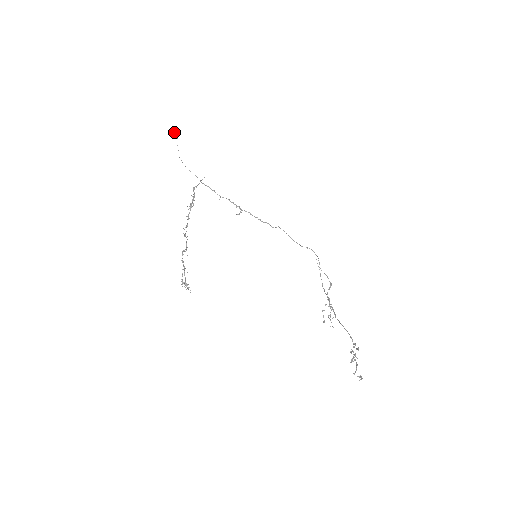
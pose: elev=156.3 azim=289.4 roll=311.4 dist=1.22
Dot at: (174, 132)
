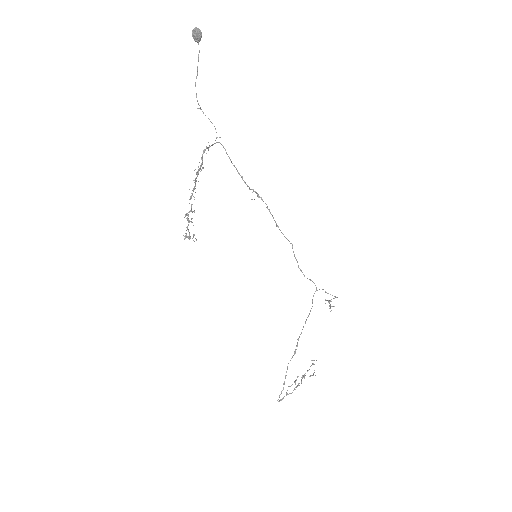
Dot at: (192, 33)
